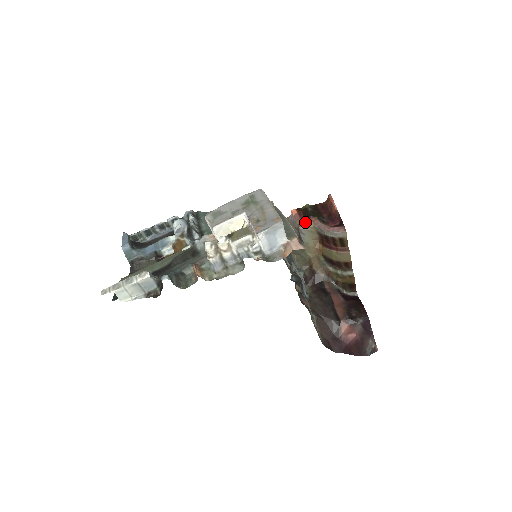
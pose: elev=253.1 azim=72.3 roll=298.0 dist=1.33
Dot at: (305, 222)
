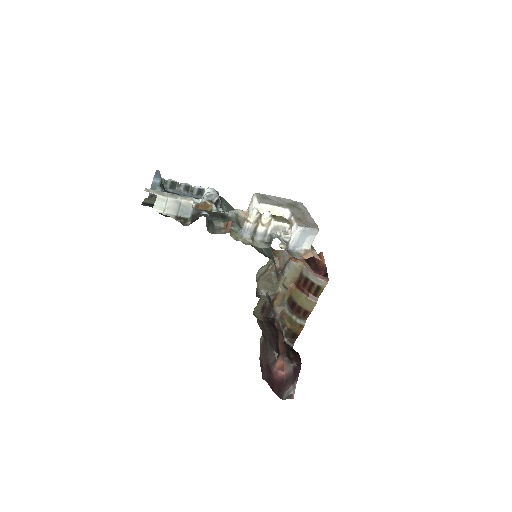
Dot at: (297, 259)
